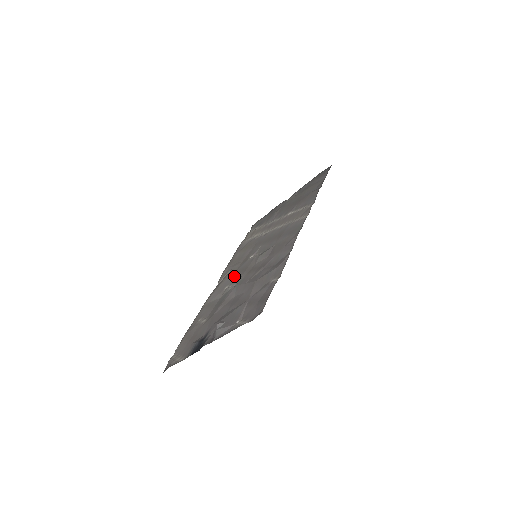
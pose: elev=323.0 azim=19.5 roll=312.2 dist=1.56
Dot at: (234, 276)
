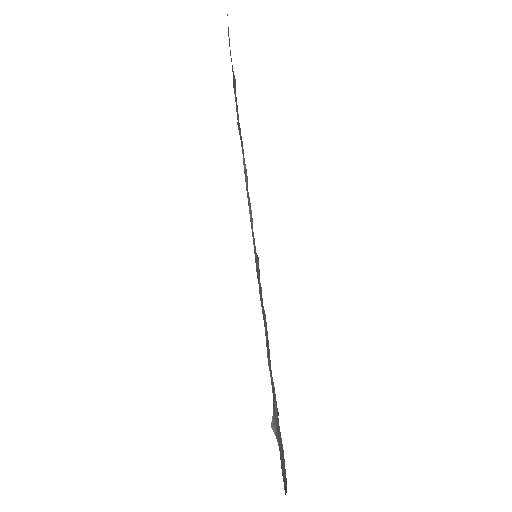
Dot at: occluded
